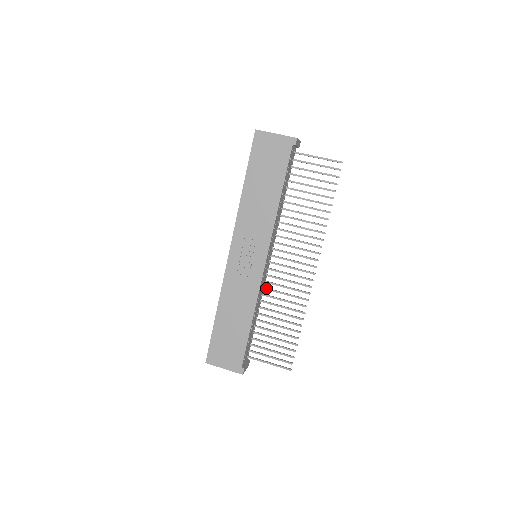
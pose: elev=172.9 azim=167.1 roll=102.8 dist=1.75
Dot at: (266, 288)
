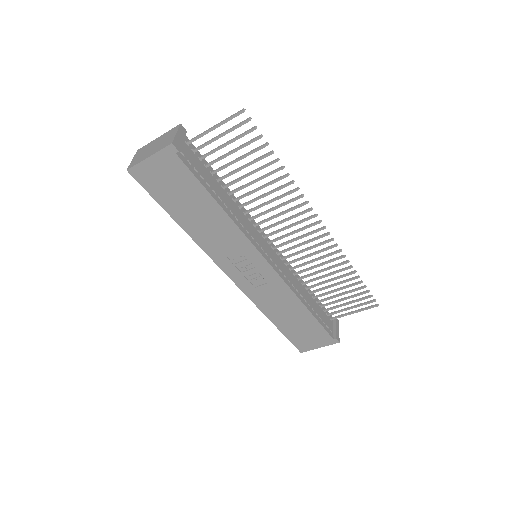
Dot at: (292, 268)
